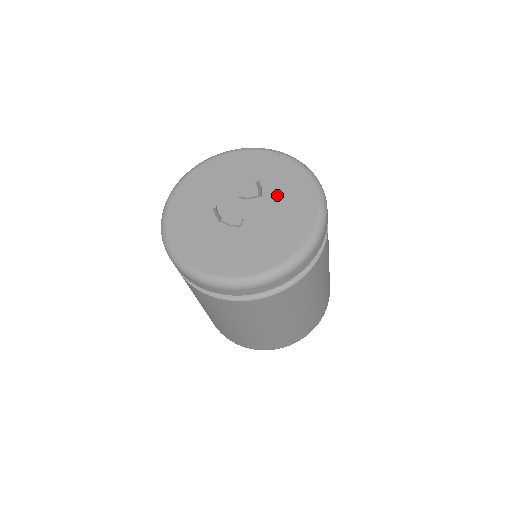
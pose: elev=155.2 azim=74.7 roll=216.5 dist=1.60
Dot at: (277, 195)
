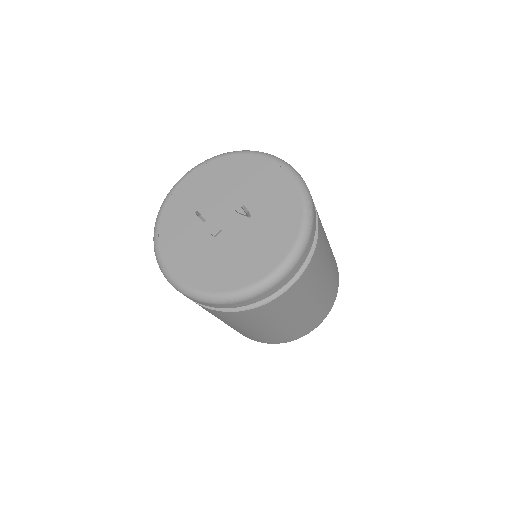
Dot at: (263, 224)
